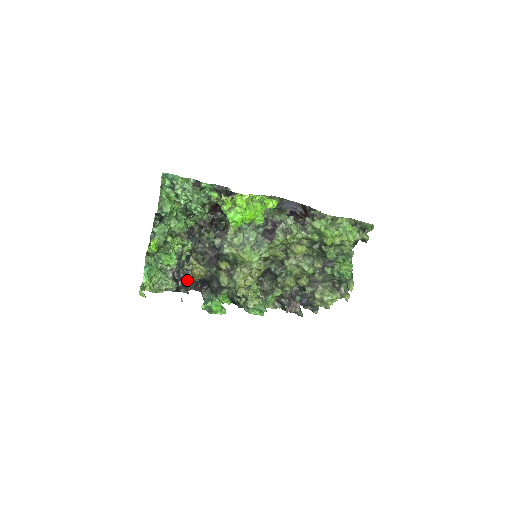
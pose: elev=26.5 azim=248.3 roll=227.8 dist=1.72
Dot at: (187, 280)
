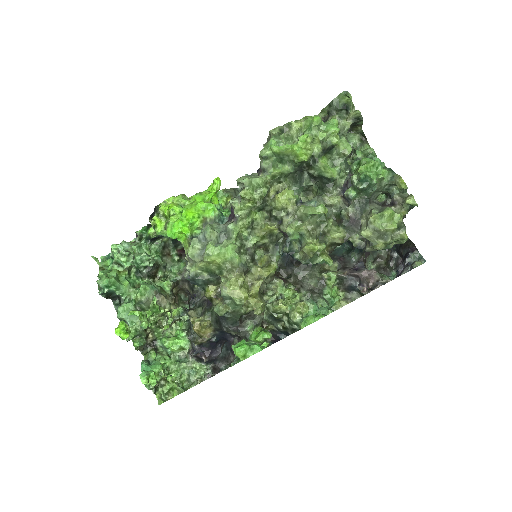
Dot at: (208, 348)
